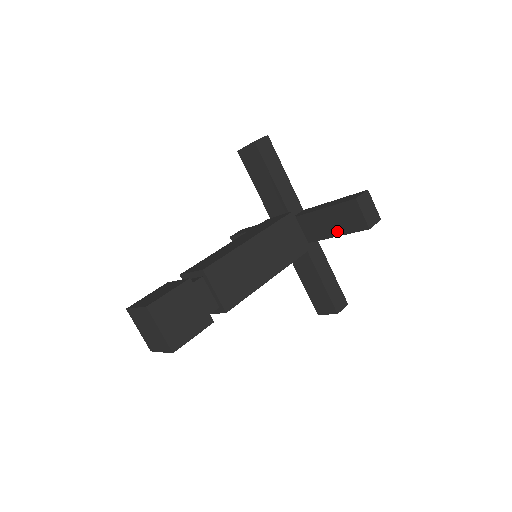
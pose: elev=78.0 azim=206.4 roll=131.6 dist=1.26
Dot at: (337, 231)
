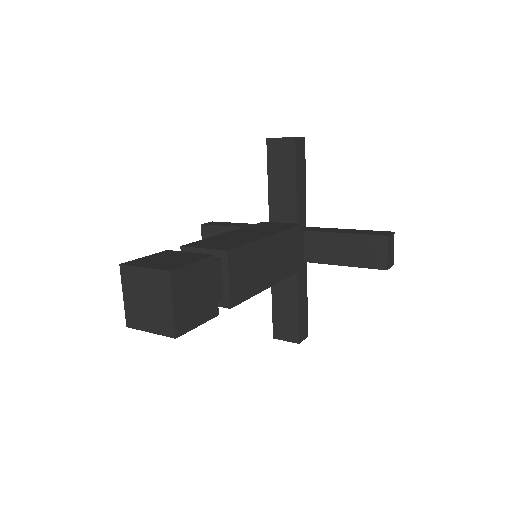
Dot at: (347, 260)
